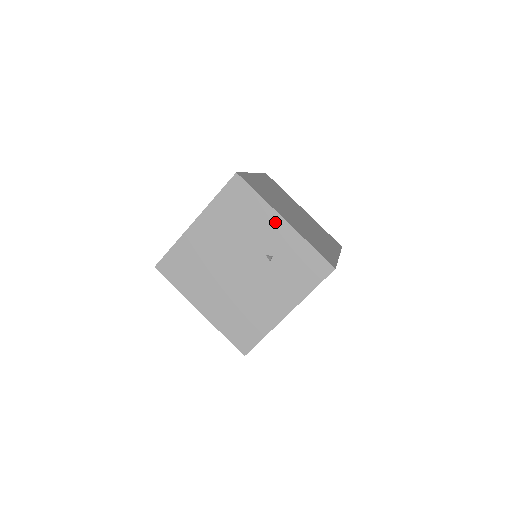
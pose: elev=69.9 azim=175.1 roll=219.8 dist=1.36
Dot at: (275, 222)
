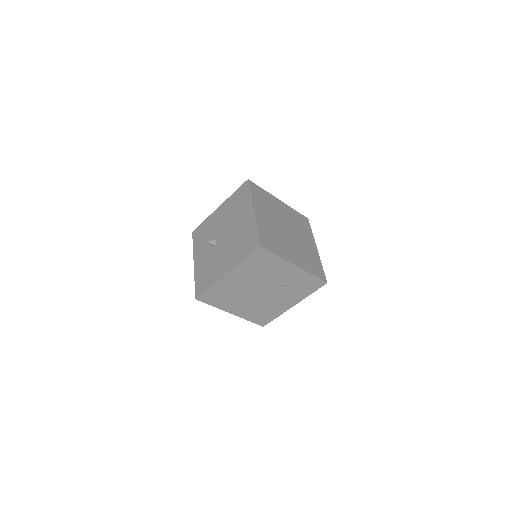
Dot at: (288, 267)
